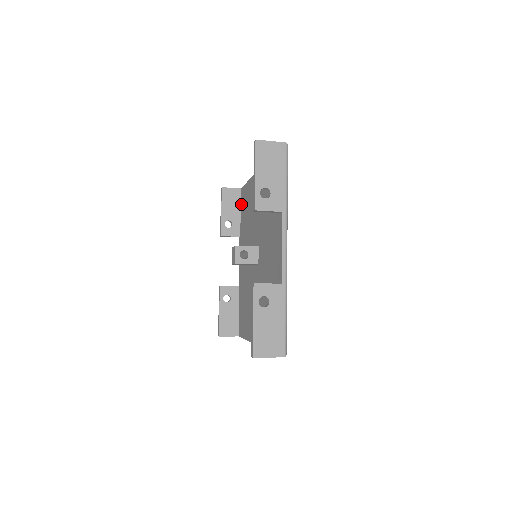
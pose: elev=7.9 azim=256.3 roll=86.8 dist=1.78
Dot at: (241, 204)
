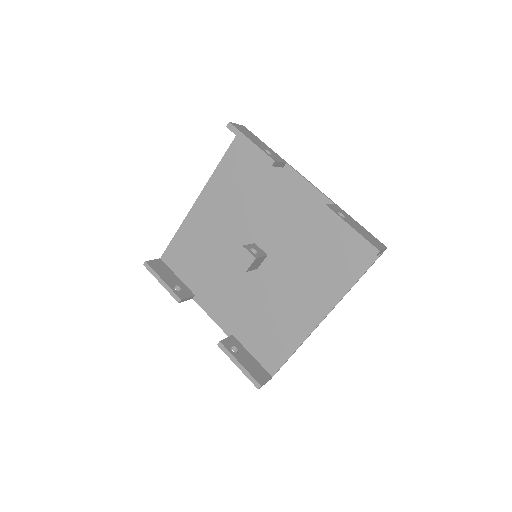
Dot at: (173, 268)
